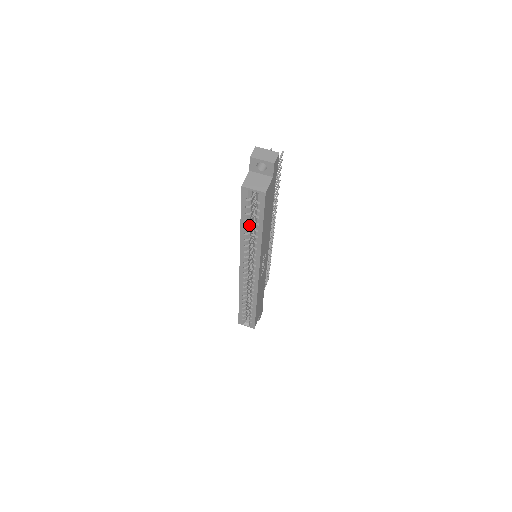
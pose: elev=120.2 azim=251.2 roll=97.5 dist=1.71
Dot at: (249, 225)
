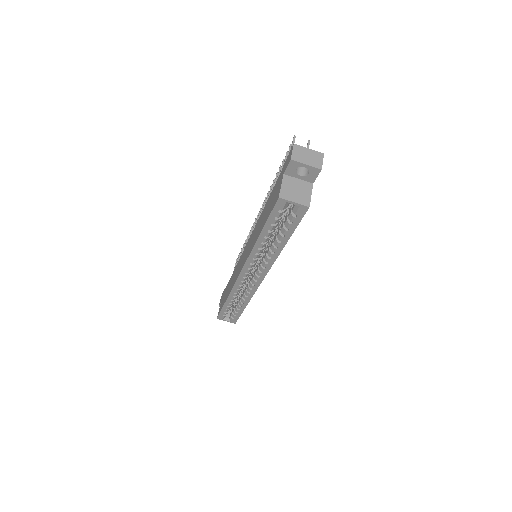
Dot at: (270, 235)
